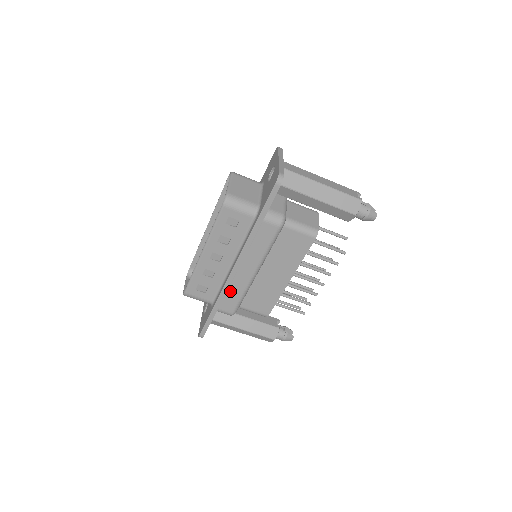
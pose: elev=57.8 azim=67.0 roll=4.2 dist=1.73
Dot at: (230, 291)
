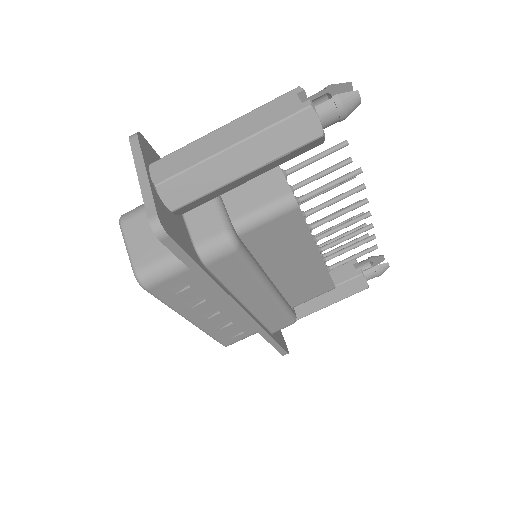
Dot at: (265, 319)
